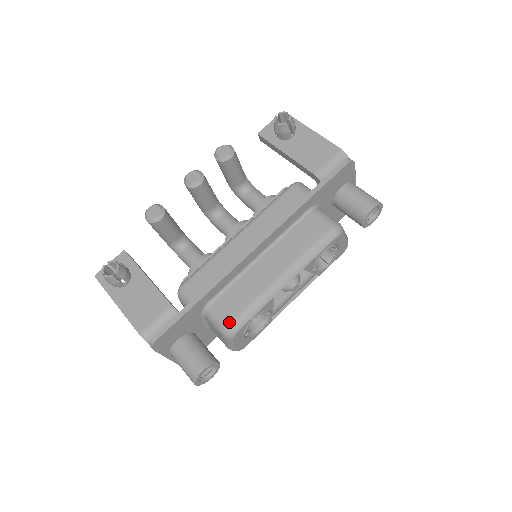
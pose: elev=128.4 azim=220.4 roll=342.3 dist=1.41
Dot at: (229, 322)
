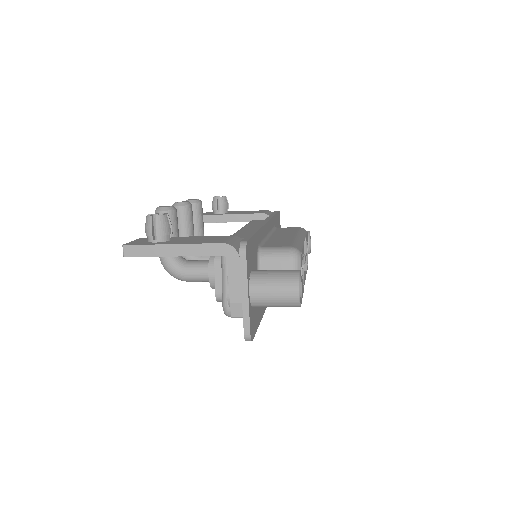
Dot at: (290, 246)
